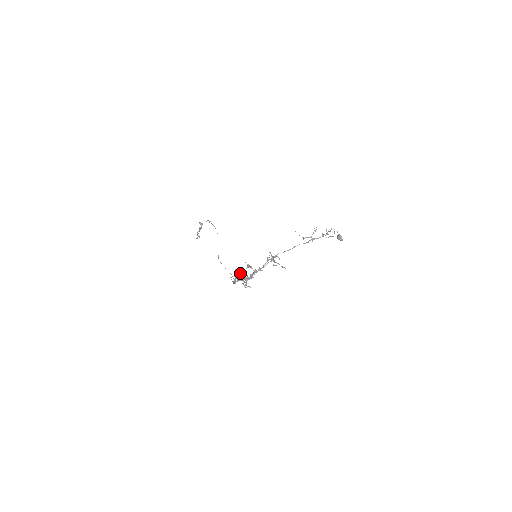
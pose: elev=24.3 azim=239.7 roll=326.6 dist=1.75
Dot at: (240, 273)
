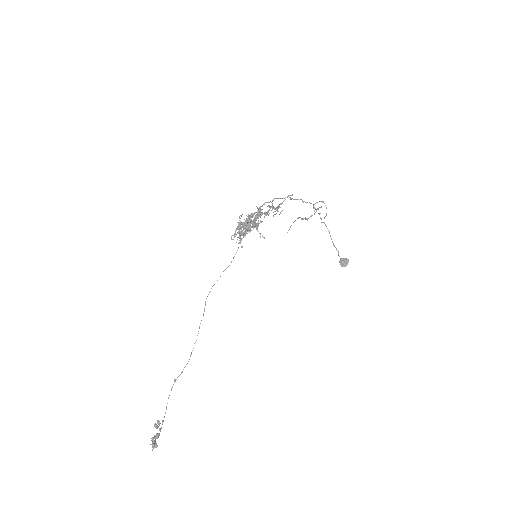
Dot at: (243, 236)
